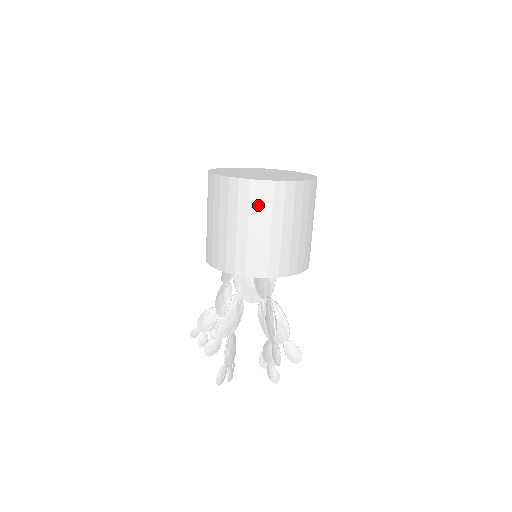
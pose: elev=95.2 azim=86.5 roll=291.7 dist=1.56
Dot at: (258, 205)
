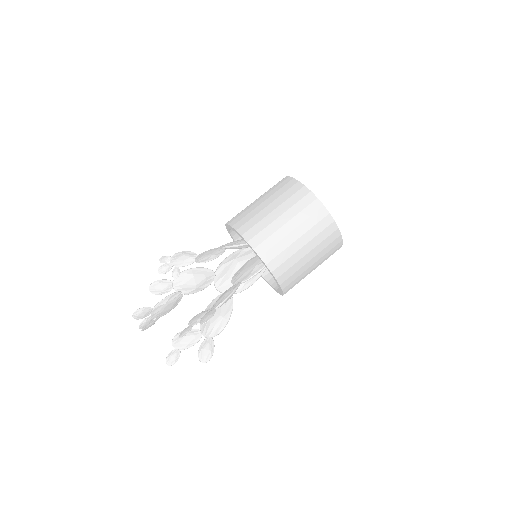
Dot at: (301, 209)
